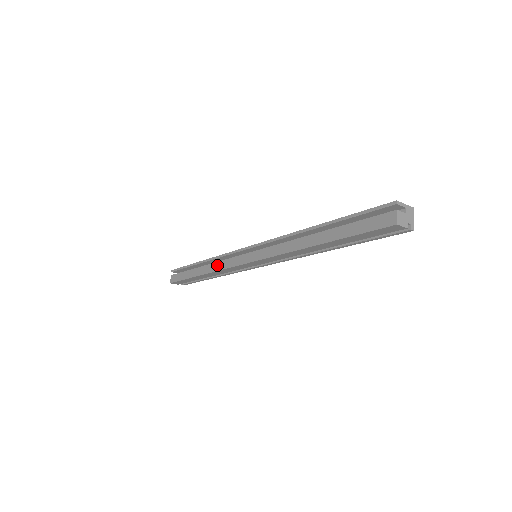
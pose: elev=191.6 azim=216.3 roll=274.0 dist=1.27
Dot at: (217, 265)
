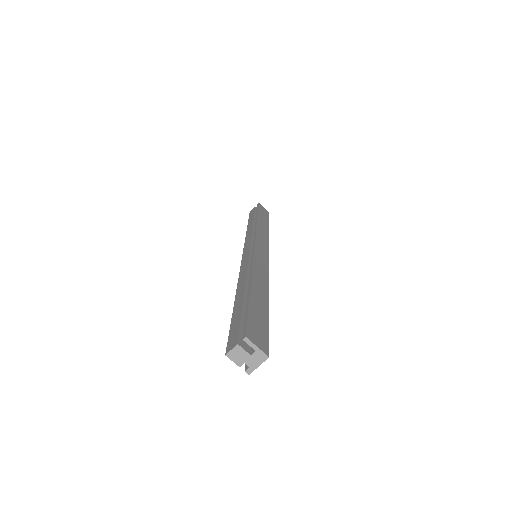
Dot at: (249, 233)
